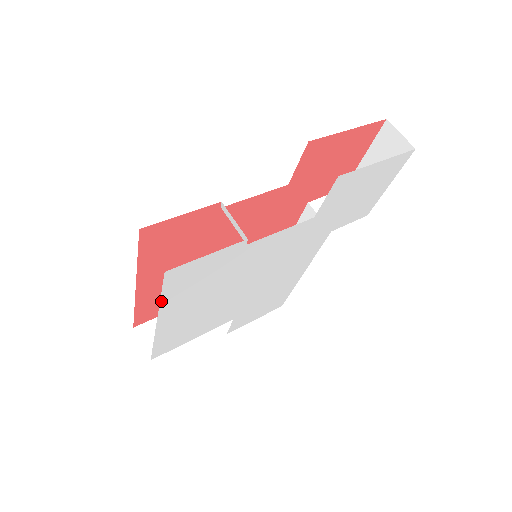
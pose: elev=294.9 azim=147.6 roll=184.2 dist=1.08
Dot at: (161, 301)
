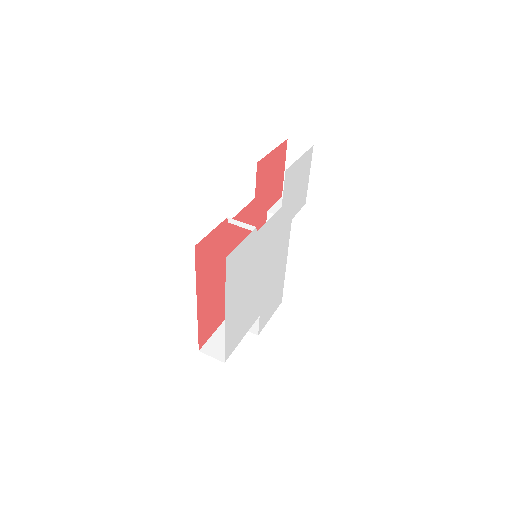
Dot at: (226, 289)
